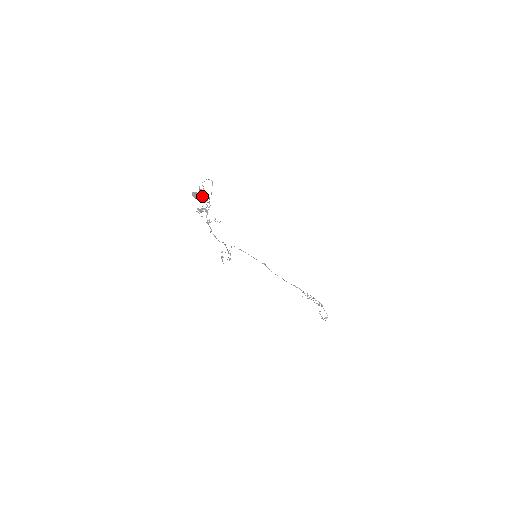
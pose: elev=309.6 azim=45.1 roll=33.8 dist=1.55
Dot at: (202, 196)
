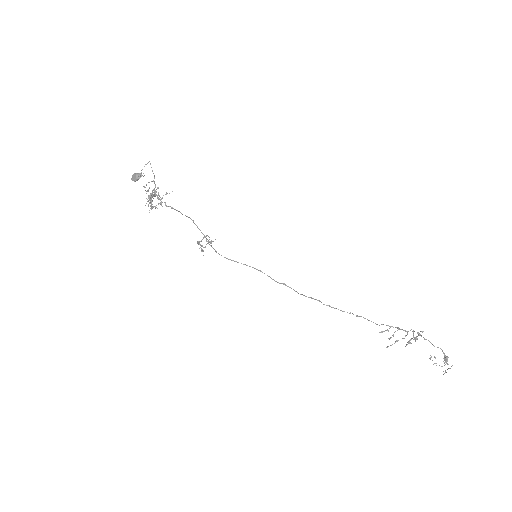
Dot at: (141, 174)
